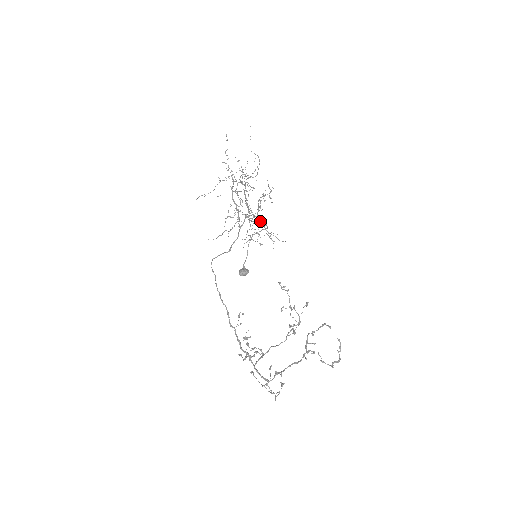
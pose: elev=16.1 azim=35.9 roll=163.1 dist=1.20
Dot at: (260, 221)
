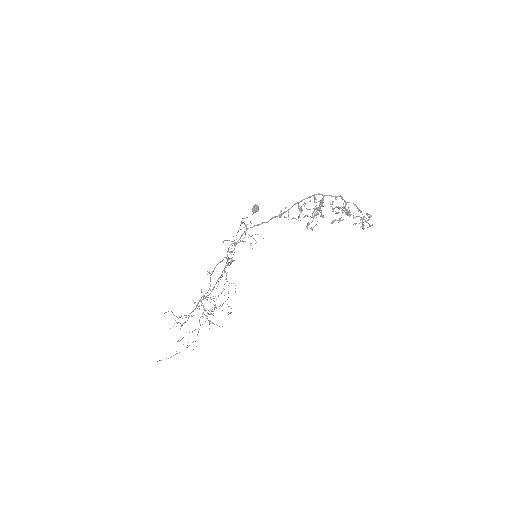
Dot at: occluded
